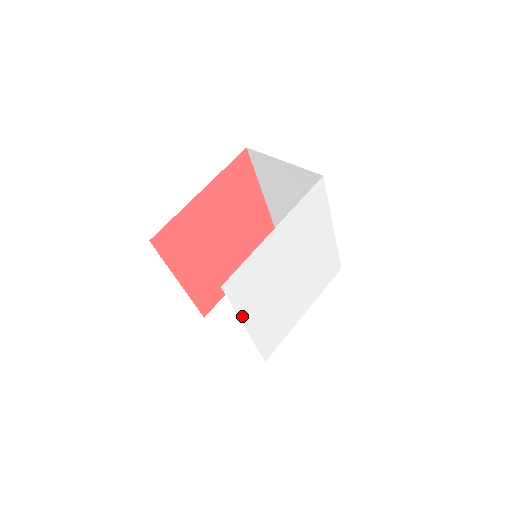
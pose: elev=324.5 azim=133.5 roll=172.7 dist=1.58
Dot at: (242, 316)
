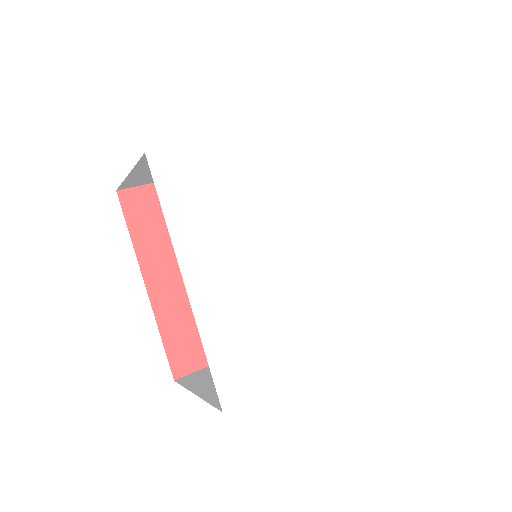
Dot at: (180, 248)
